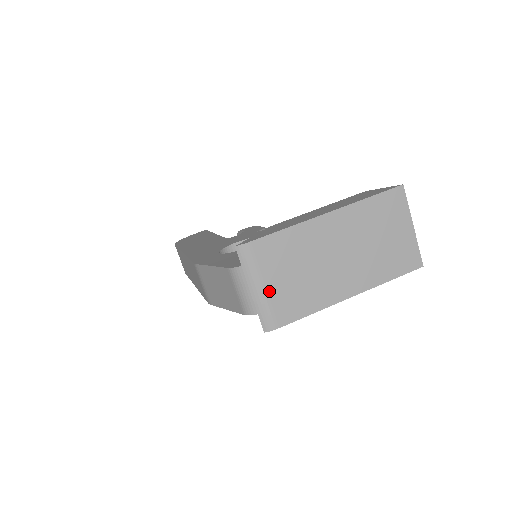
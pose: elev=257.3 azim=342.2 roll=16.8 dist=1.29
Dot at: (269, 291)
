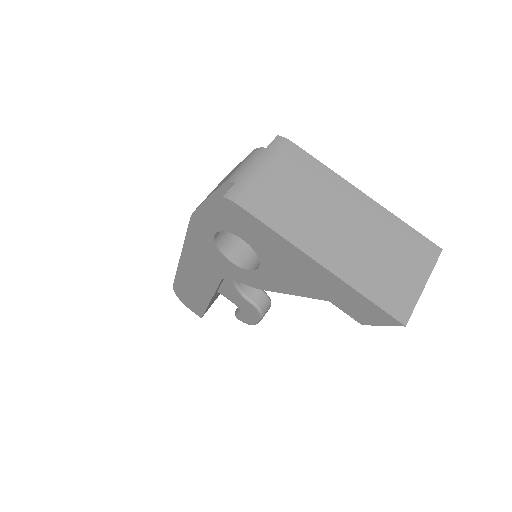
Dot at: (264, 177)
